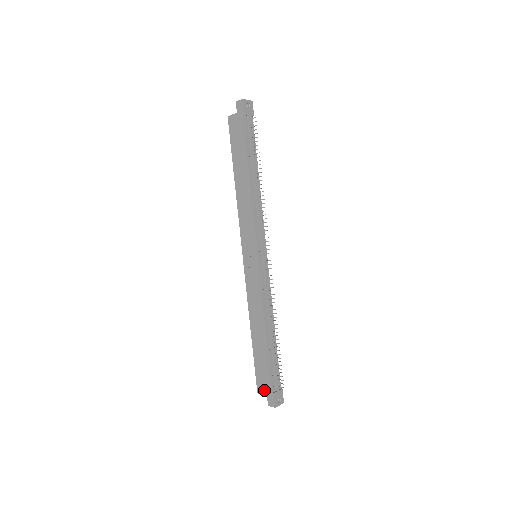
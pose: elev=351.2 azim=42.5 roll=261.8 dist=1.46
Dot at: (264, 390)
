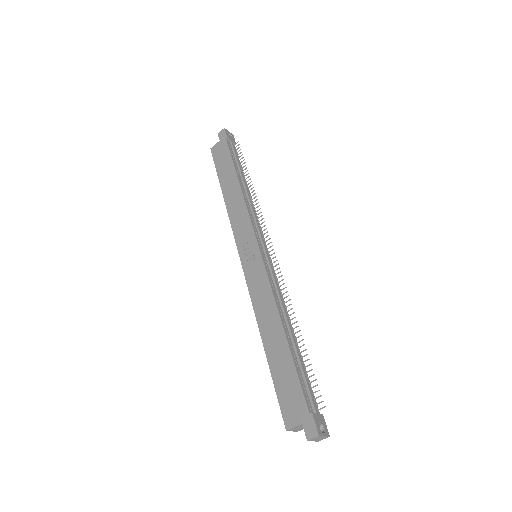
Dot at: (296, 417)
